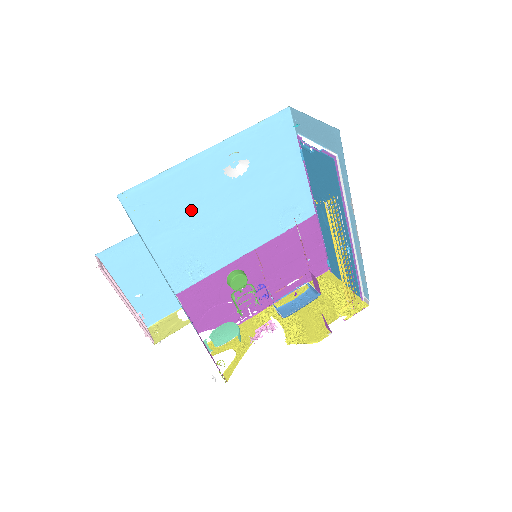
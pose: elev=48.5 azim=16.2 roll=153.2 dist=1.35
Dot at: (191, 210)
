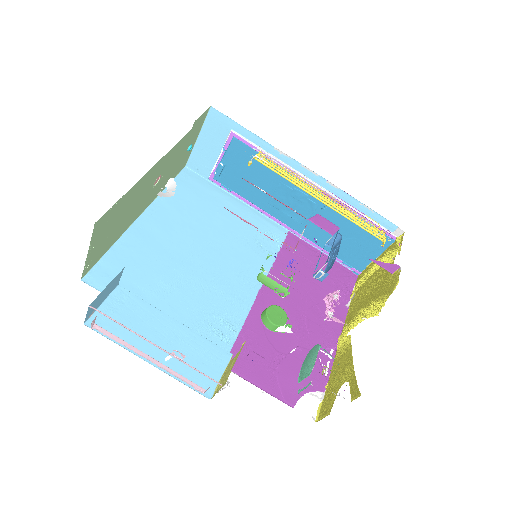
Dot at: (167, 268)
